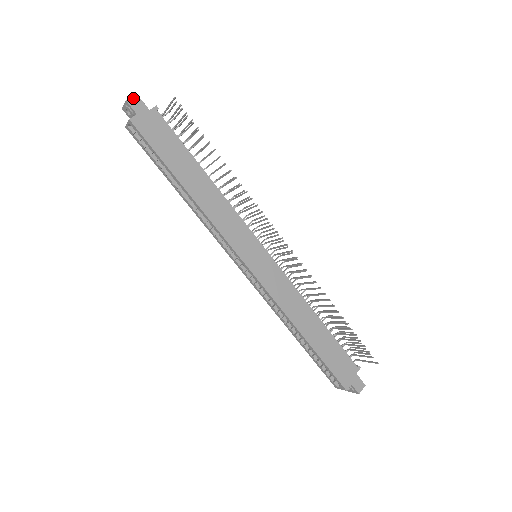
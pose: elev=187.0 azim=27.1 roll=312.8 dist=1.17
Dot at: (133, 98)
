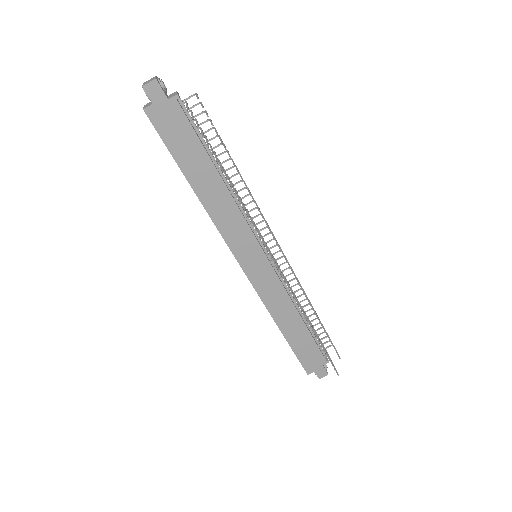
Dot at: (151, 84)
